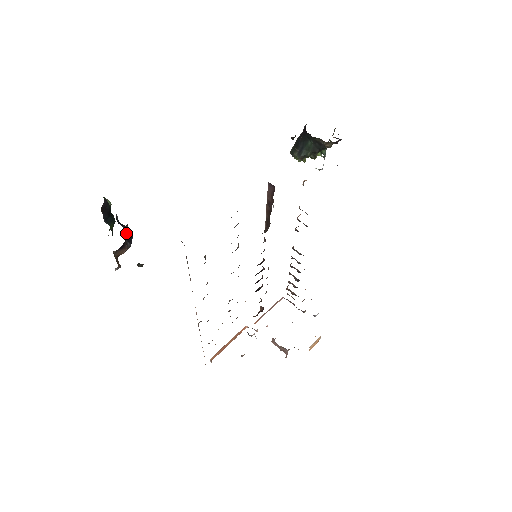
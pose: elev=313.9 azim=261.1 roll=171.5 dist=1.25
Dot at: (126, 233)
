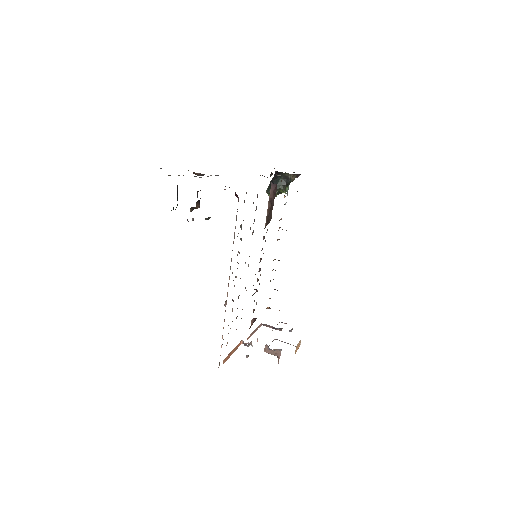
Dot at: occluded
